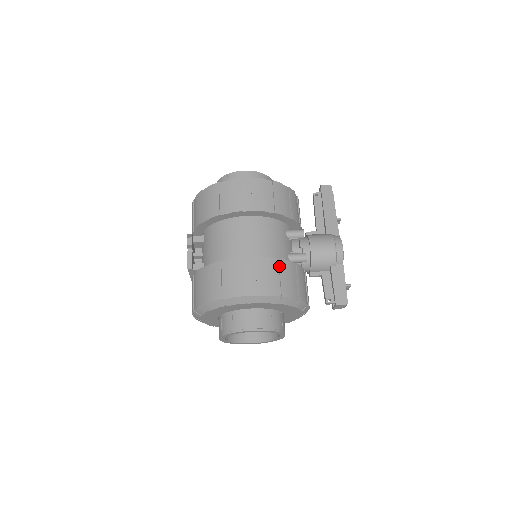
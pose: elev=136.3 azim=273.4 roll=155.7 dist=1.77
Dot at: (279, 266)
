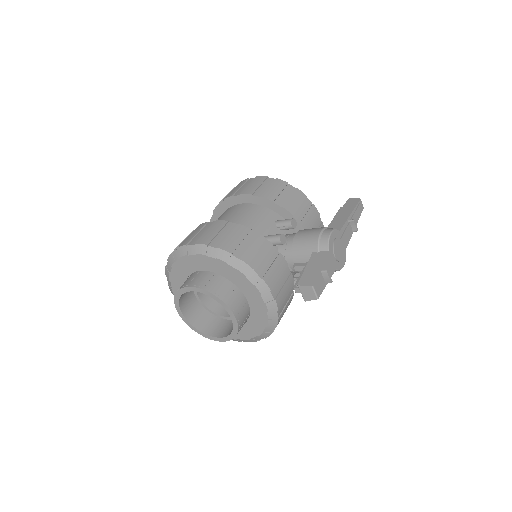
Dot at: (234, 228)
